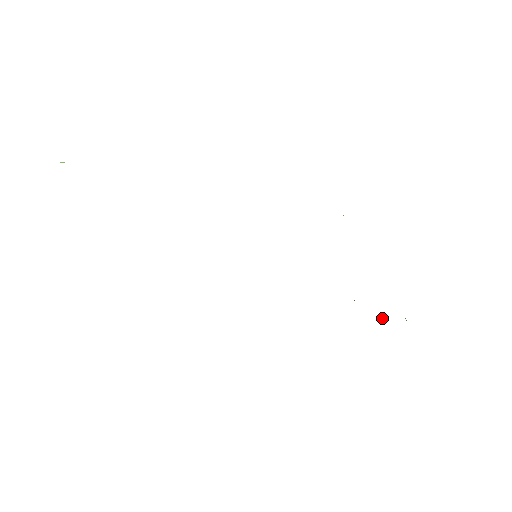
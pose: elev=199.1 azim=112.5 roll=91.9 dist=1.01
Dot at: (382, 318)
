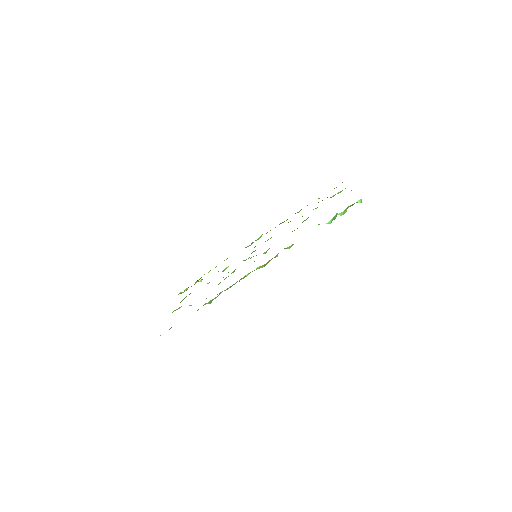
Dot at: (337, 214)
